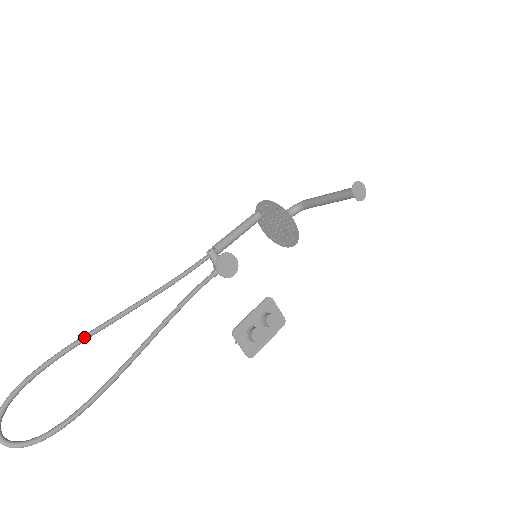
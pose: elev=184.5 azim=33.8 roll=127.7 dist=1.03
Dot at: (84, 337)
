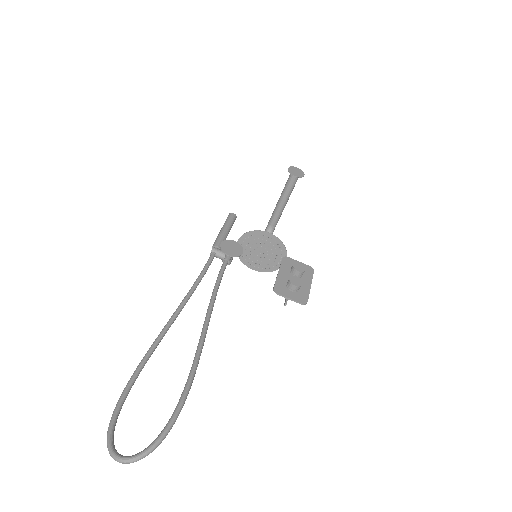
Dot at: (149, 351)
